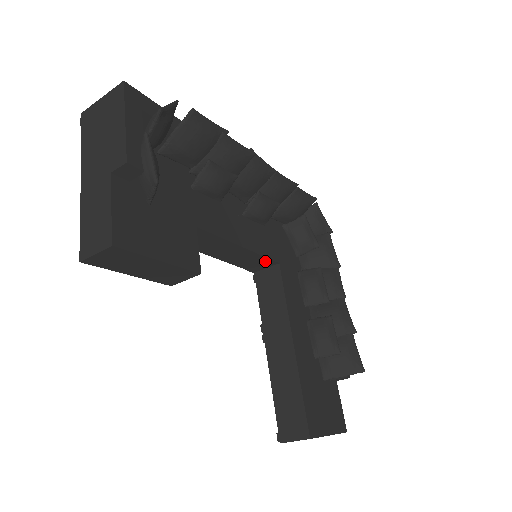
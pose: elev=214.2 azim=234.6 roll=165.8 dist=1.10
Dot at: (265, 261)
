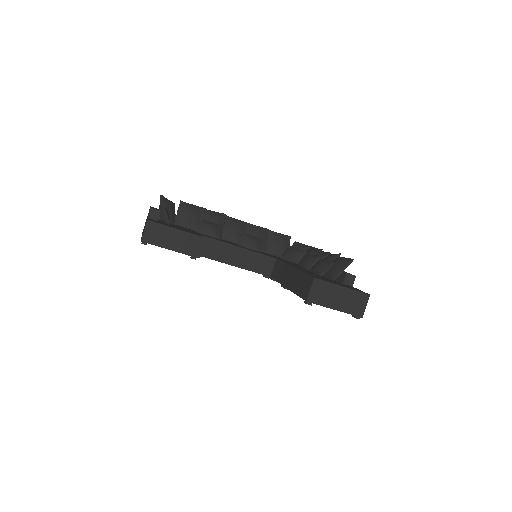
Dot at: (266, 259)
